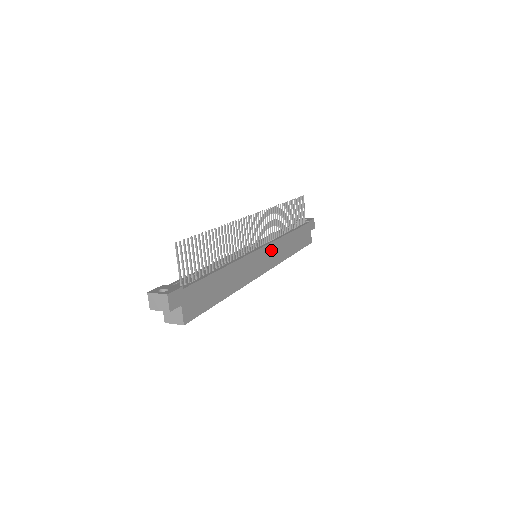
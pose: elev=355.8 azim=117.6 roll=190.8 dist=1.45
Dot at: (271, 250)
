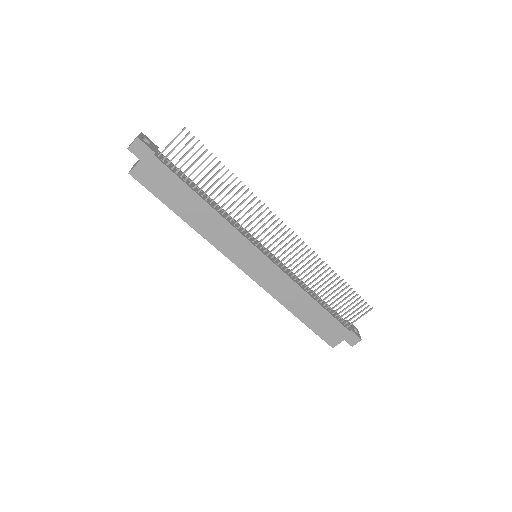
Dot at: (272, 271)
